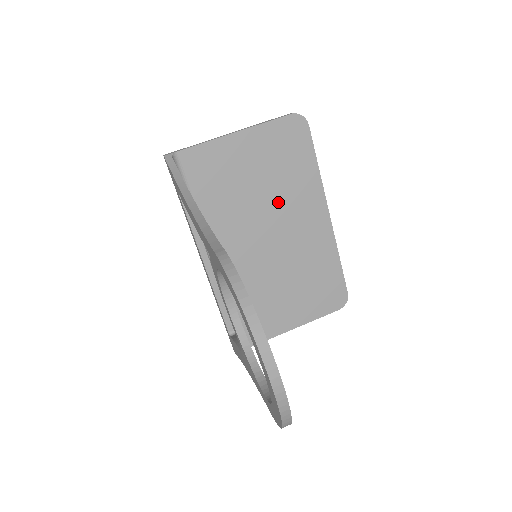
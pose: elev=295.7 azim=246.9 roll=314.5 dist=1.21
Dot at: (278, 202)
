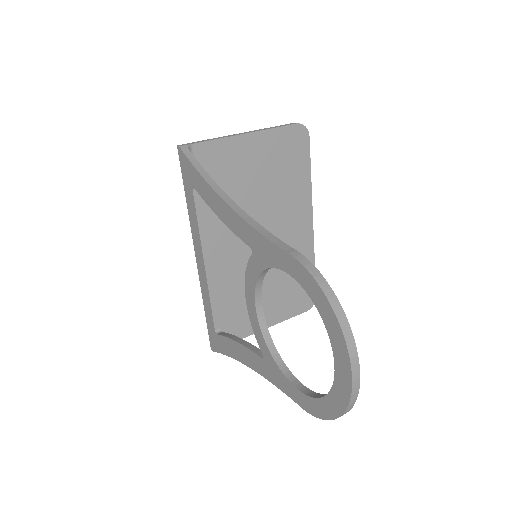
Dot at: (273, 205)
